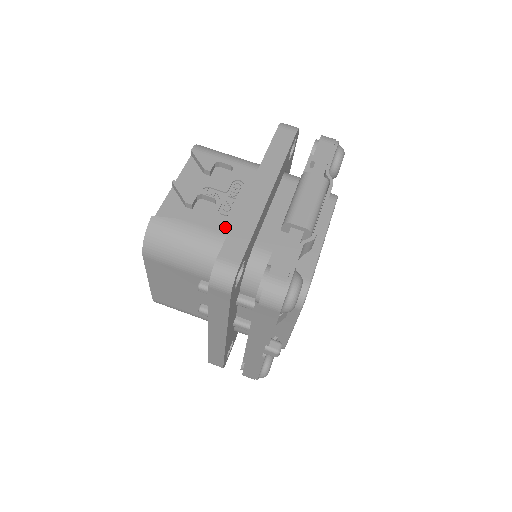
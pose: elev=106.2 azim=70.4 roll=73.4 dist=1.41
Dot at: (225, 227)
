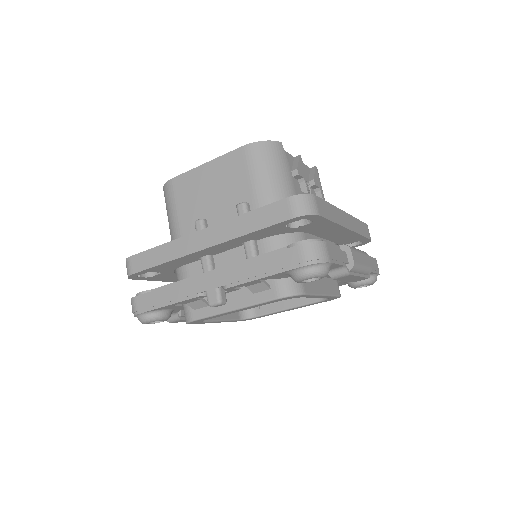
Dot at: occluded
